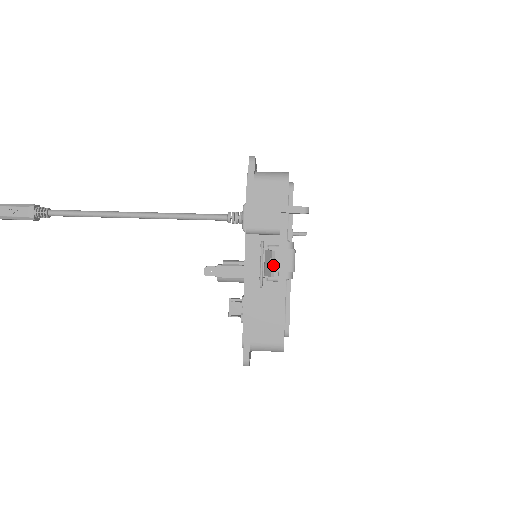
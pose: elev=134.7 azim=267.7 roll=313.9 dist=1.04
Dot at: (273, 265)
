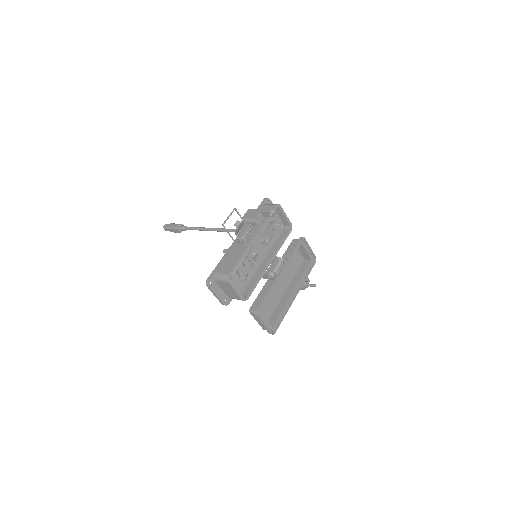
Dot at: (237, 224)
